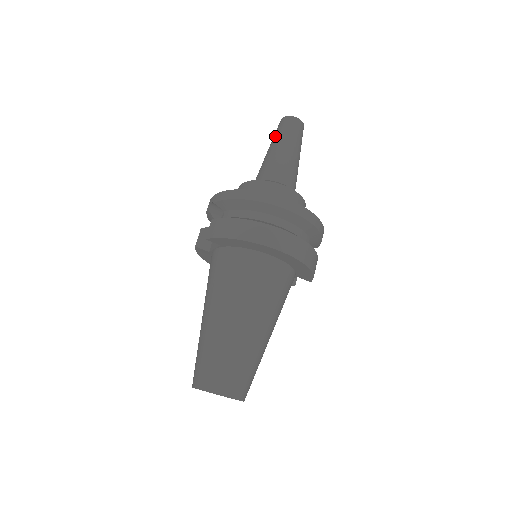
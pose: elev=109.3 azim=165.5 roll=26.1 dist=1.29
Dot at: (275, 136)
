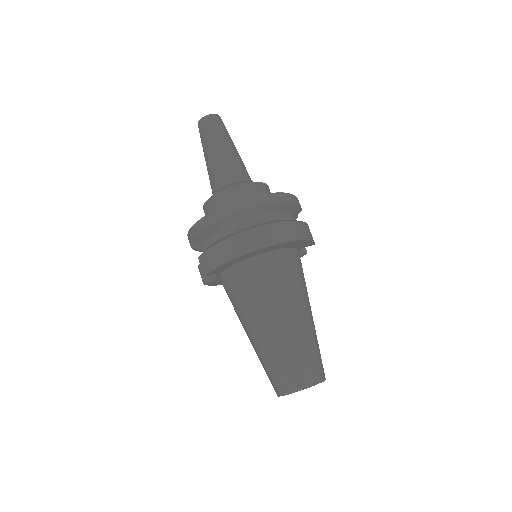
Dot at: (202, 144)
